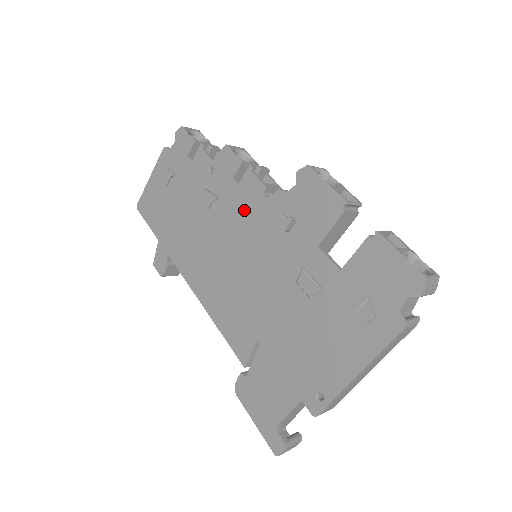
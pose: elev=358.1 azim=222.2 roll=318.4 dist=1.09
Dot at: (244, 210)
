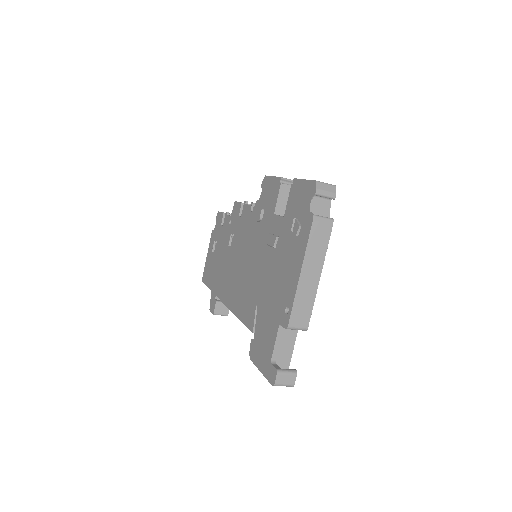
Dot at: (244, 229)
